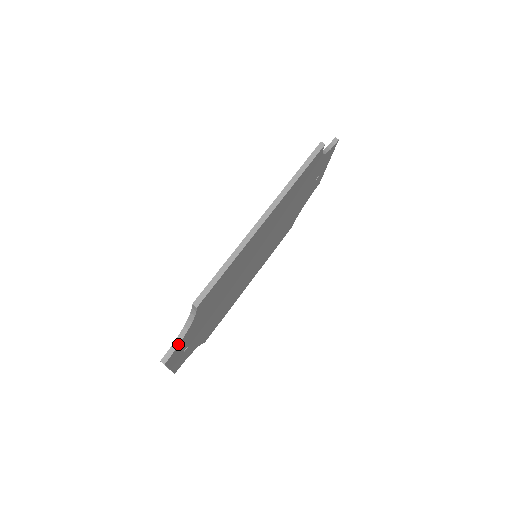
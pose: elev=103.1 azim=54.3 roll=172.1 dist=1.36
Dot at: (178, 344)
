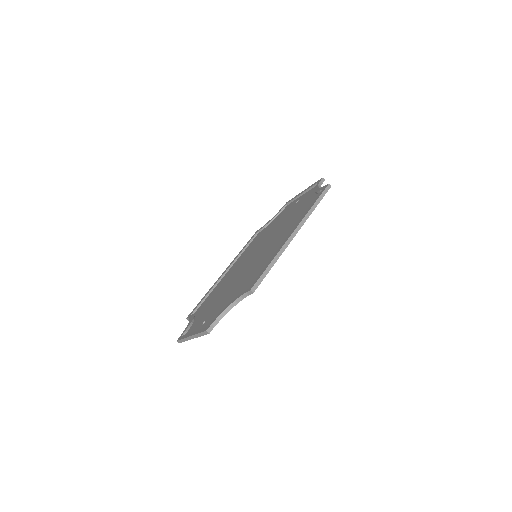
Dot at: occluded
